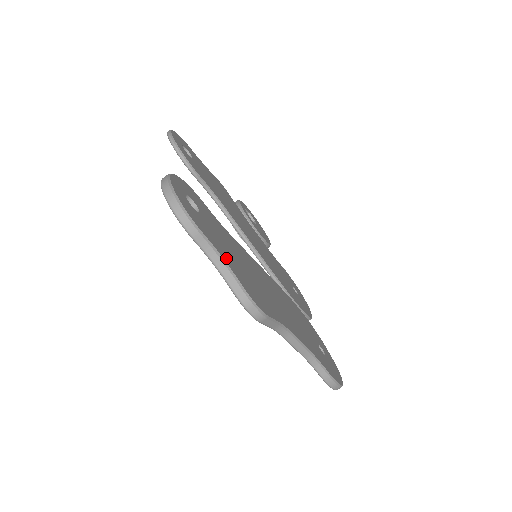
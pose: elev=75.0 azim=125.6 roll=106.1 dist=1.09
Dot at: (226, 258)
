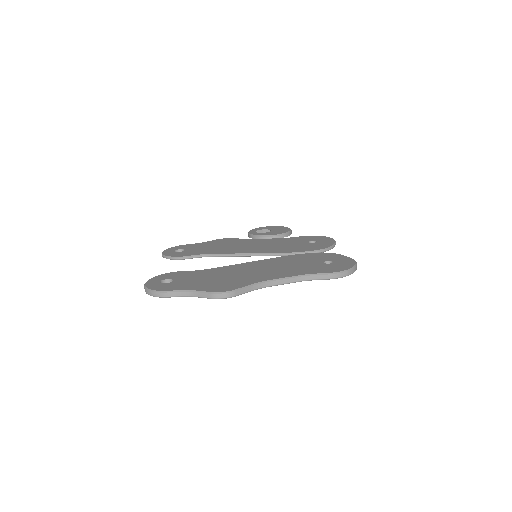
Dot at: (193, 288)
